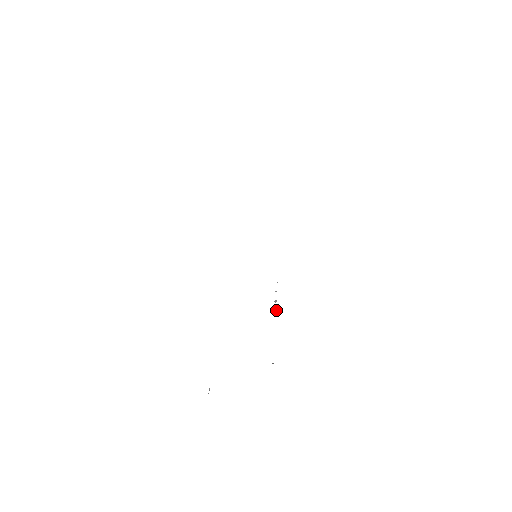
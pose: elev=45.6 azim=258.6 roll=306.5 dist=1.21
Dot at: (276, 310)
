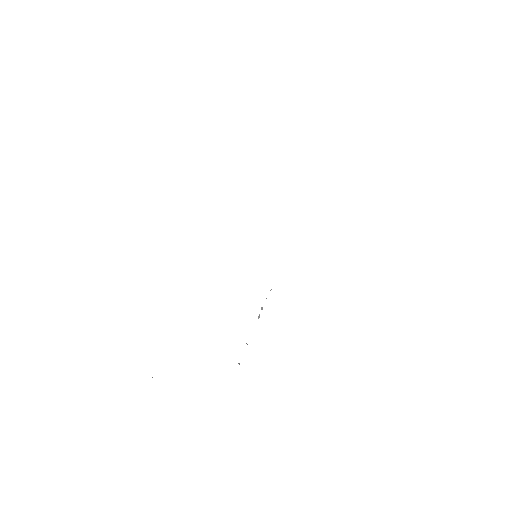
Dot at: (259, 317)
